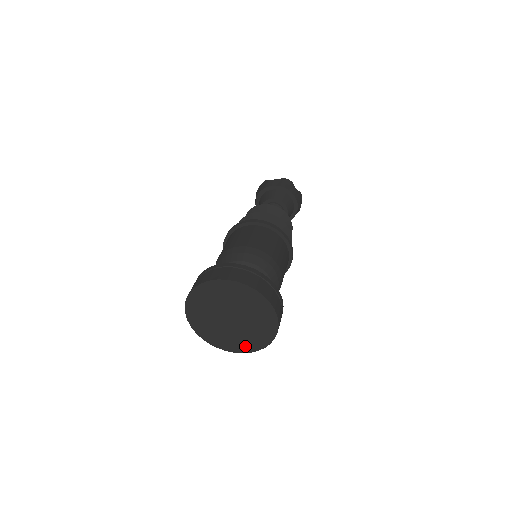
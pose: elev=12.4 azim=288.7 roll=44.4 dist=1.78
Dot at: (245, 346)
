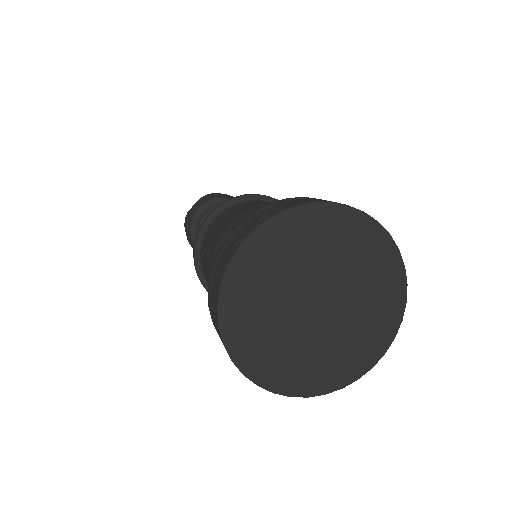
Dot at: (306, 379)
